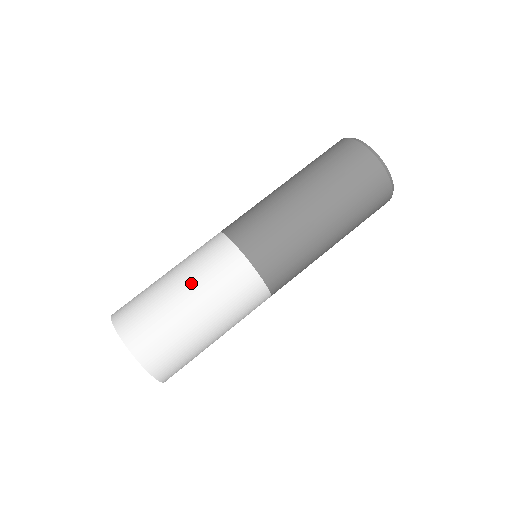
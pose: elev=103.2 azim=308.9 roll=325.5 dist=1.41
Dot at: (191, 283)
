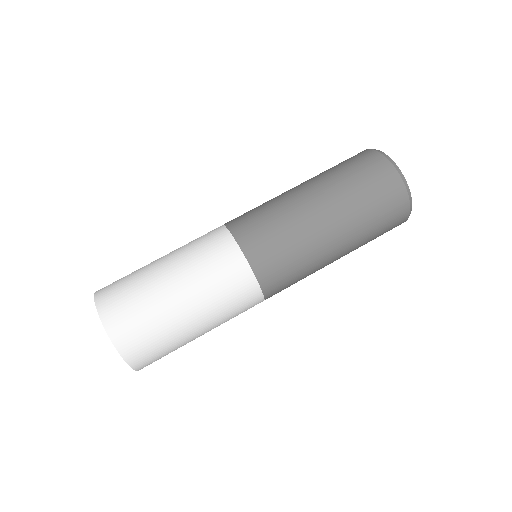
Dot at: (172, 251)
